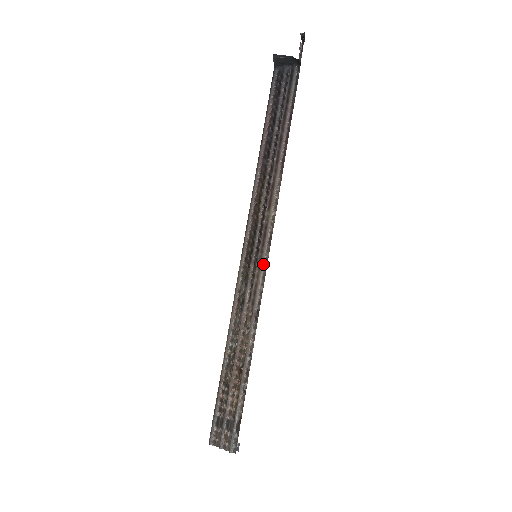
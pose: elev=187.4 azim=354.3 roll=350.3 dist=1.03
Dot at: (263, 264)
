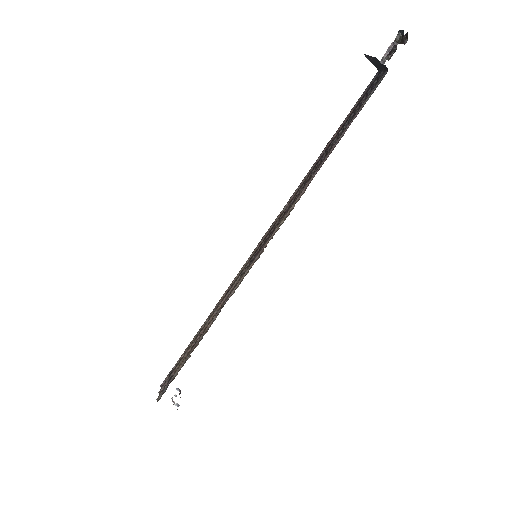
Dot at: (251, 265)
